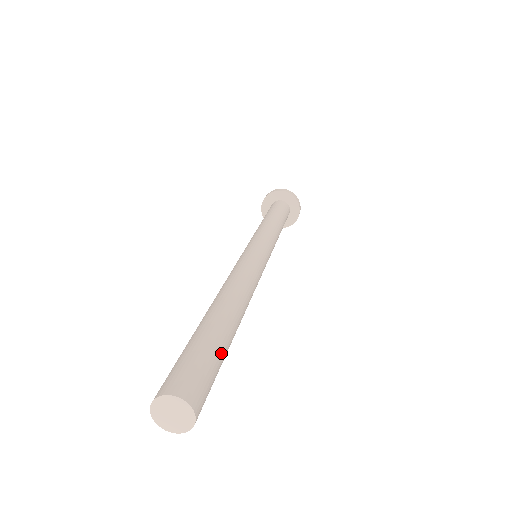
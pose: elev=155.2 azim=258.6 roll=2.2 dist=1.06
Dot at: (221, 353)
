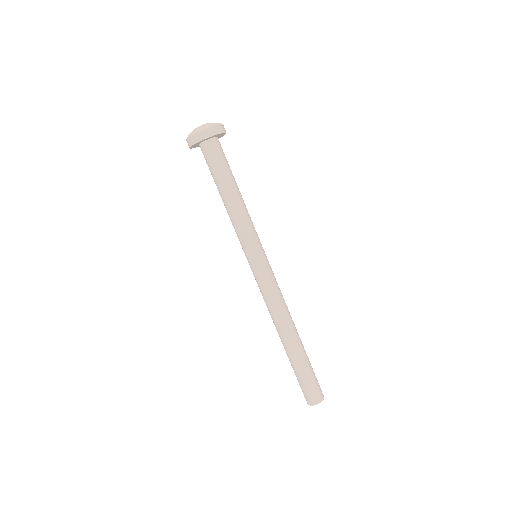
Dot at: (310, 363)
